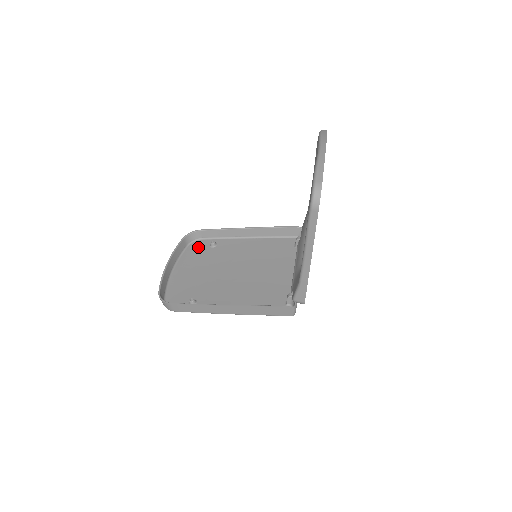
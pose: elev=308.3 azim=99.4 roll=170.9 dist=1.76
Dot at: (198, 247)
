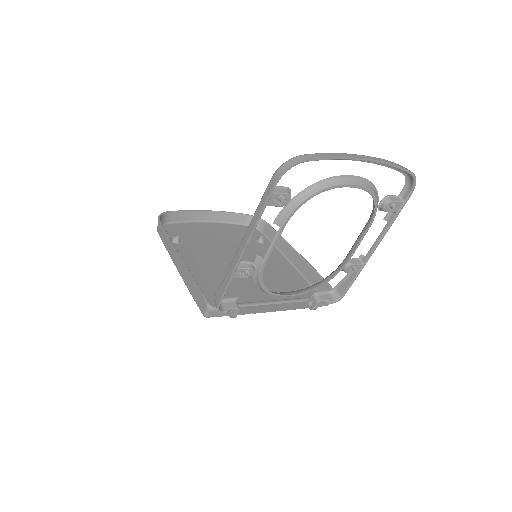
Dot at: occluded
